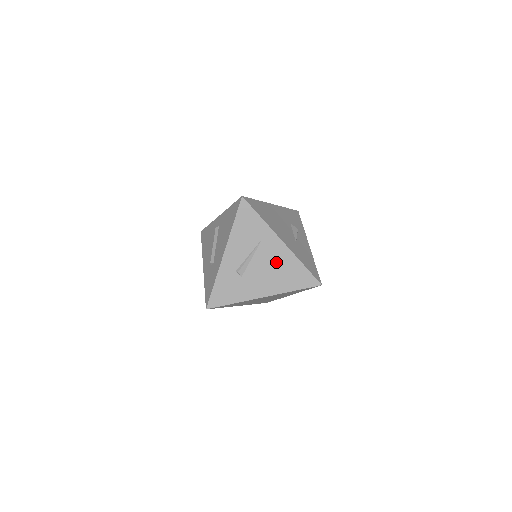
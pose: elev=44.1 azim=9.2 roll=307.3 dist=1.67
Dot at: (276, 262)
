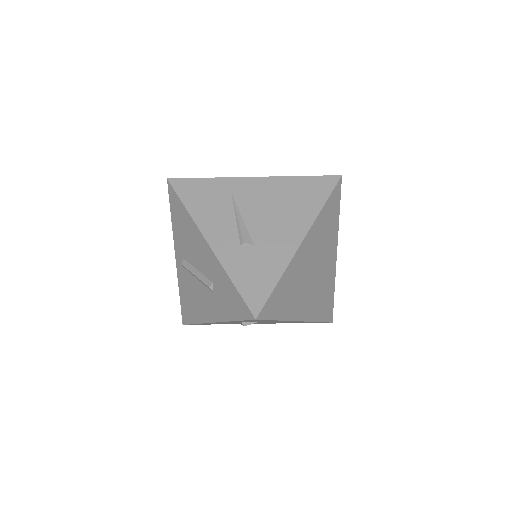
Dot at: (271, 199)
